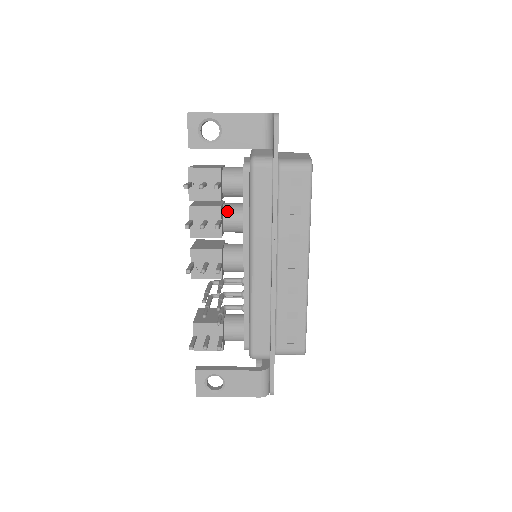
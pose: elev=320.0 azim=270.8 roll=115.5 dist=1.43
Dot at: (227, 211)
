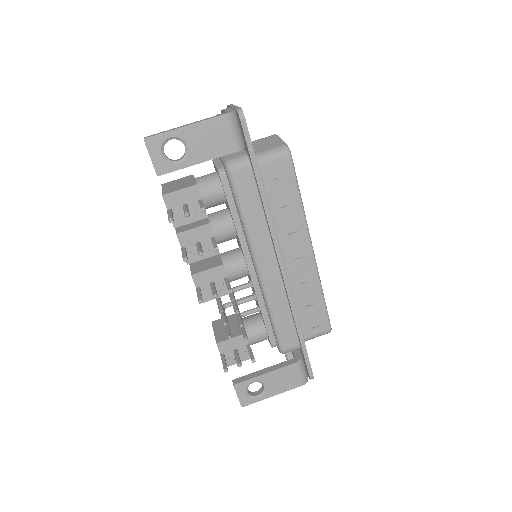
Dot at: (215, 224)
